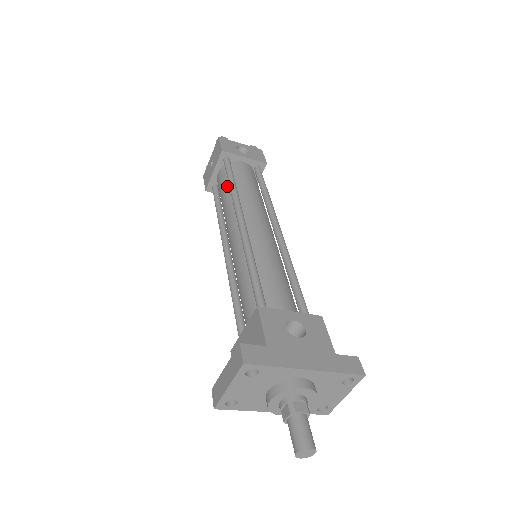
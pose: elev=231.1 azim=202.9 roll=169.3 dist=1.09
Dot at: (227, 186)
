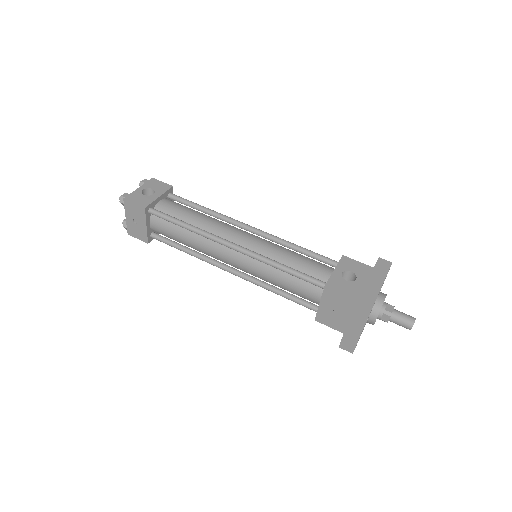
Dot at: (178, 229)
